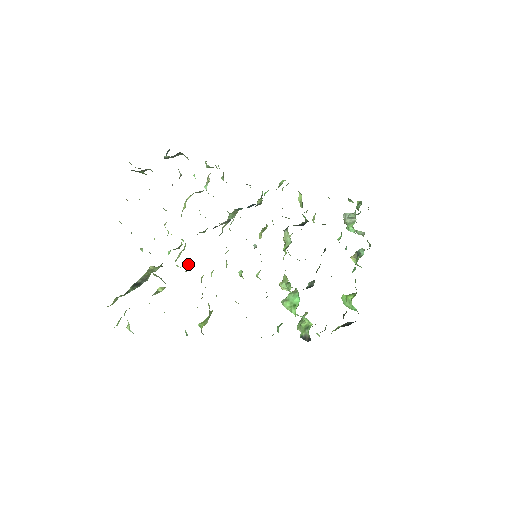
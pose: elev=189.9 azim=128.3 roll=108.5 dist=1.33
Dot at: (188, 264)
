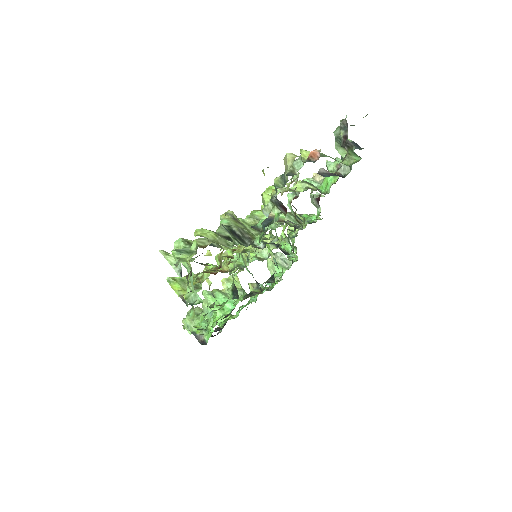
Dot at: occluded
